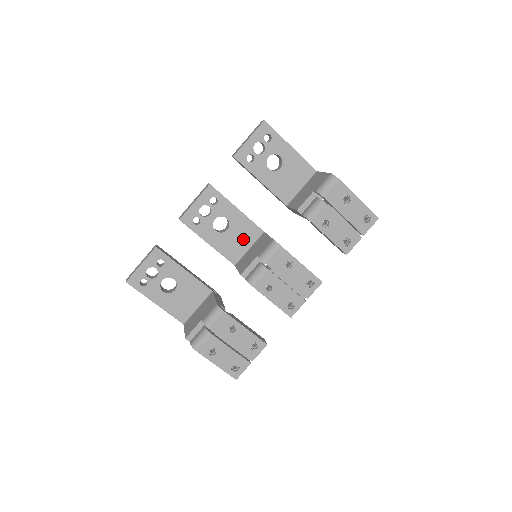
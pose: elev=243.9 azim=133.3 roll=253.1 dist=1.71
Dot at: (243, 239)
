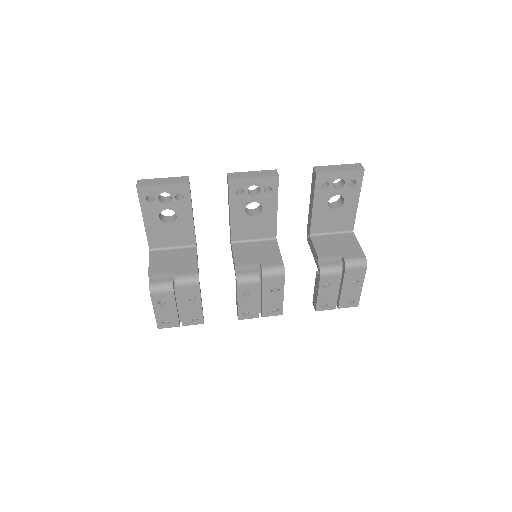
Dot at: (257, 231)
